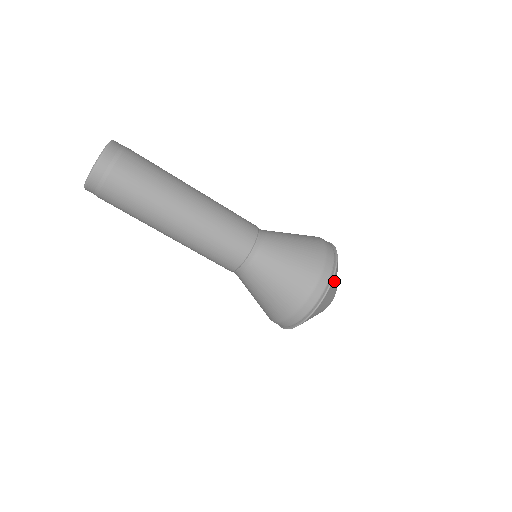
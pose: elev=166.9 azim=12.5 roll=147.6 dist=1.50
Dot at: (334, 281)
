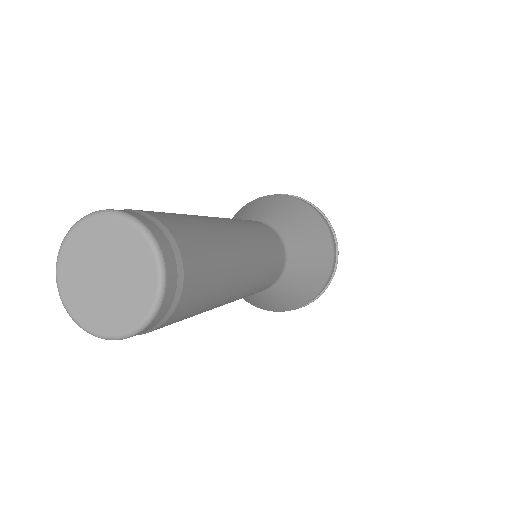
Dot at: occluded
